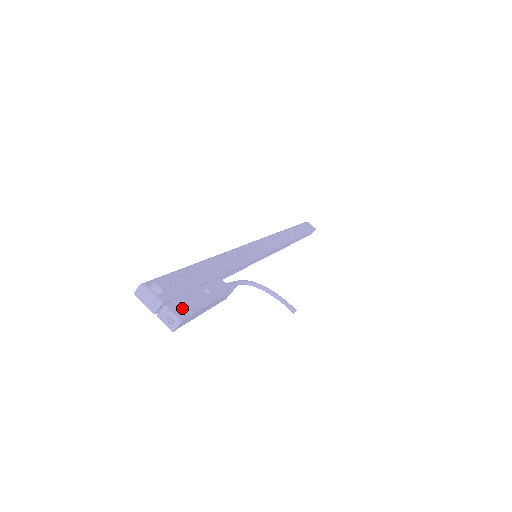
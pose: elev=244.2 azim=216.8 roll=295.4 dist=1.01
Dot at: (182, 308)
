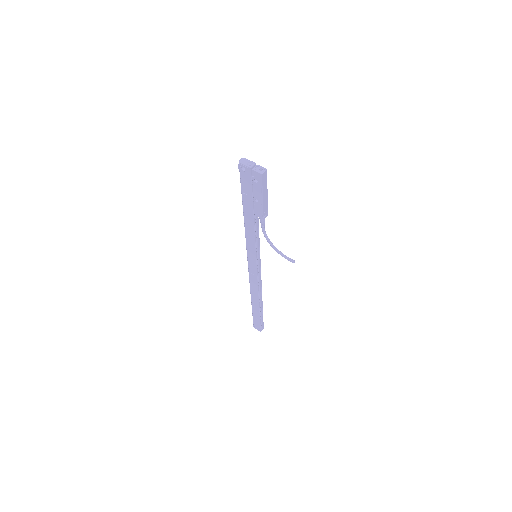
Dot at: occluded
